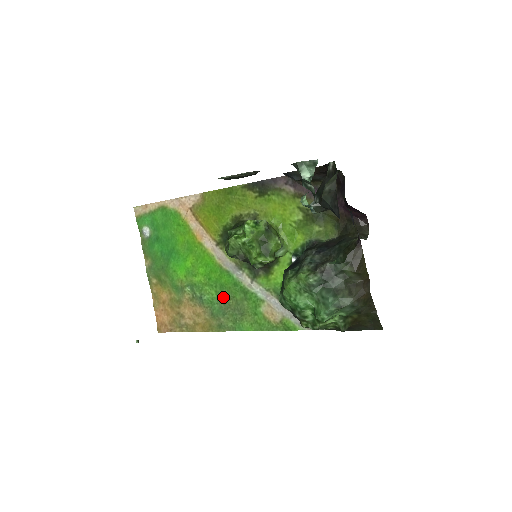
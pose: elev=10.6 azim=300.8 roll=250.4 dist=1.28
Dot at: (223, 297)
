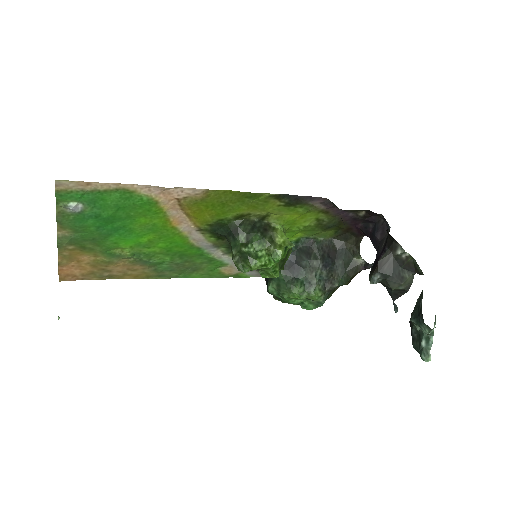
Dot at: (179, 261)
